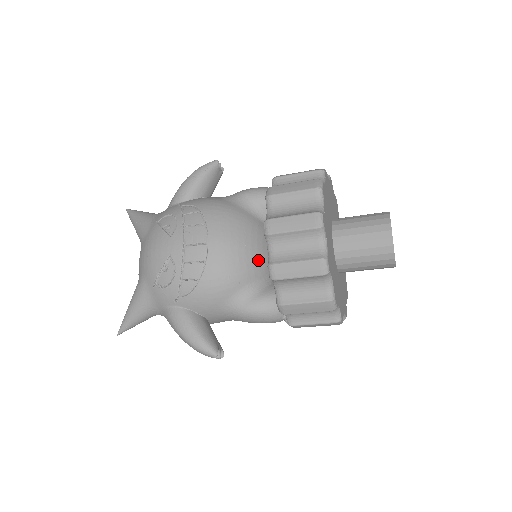
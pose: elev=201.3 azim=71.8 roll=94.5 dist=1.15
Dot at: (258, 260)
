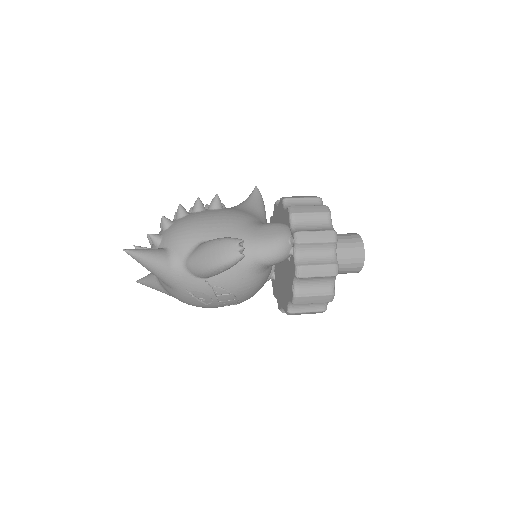
Dot at: occluded
